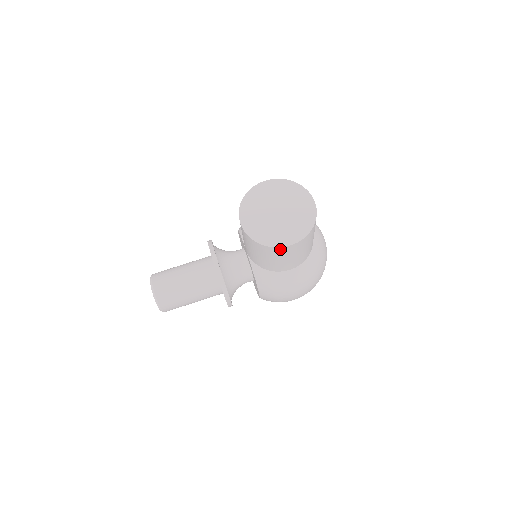
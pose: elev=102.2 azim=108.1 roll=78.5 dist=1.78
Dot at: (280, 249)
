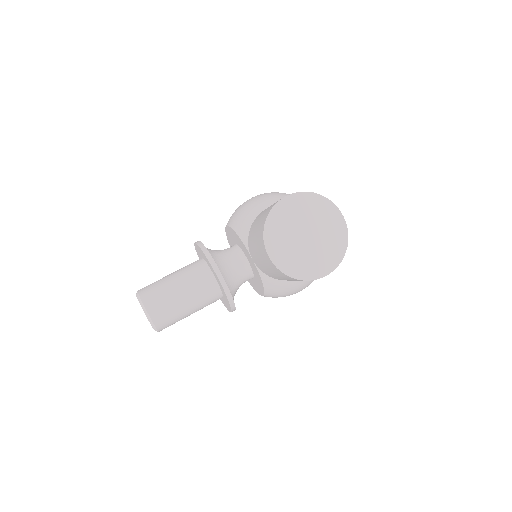
Dot at: (314, 279)
